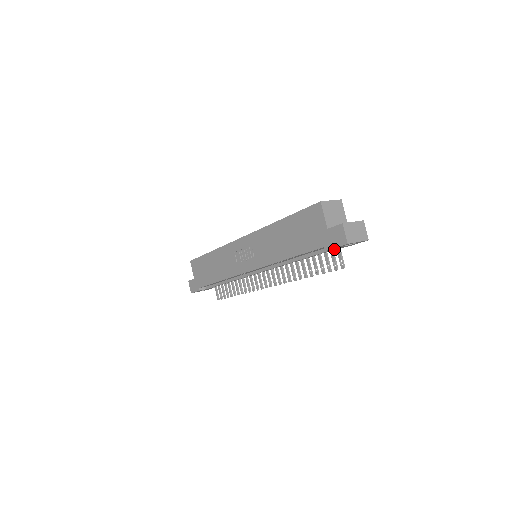
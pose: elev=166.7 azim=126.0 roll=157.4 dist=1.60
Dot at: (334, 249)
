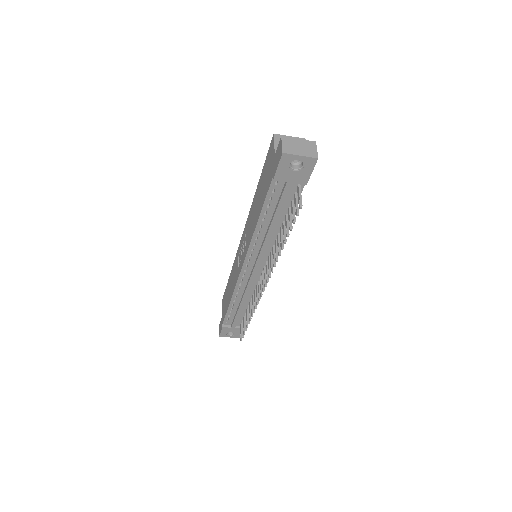
Dot at: (289, 185)
